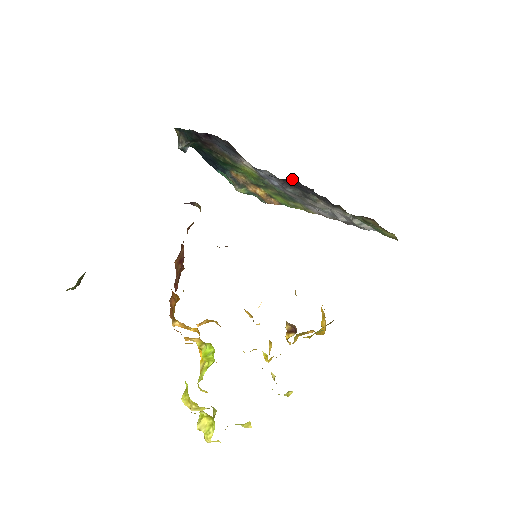
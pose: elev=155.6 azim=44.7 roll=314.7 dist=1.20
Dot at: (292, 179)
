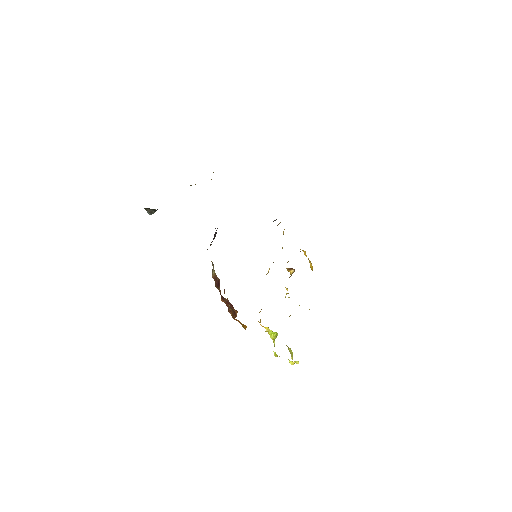
Dot at: occluded
